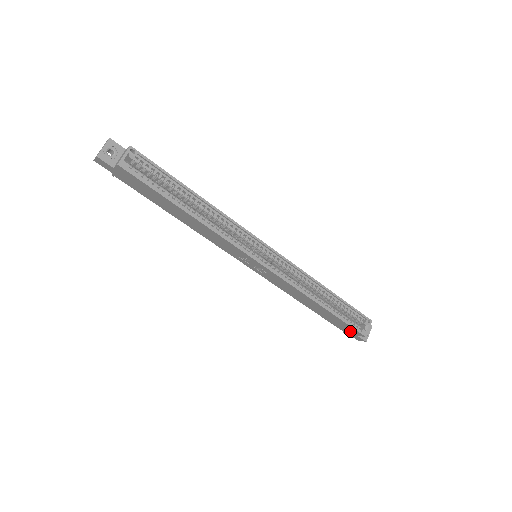
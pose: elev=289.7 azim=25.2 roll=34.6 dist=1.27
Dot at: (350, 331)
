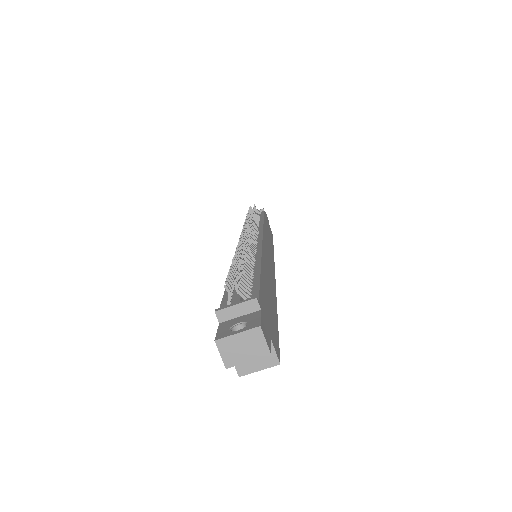
Dot at: occluded
